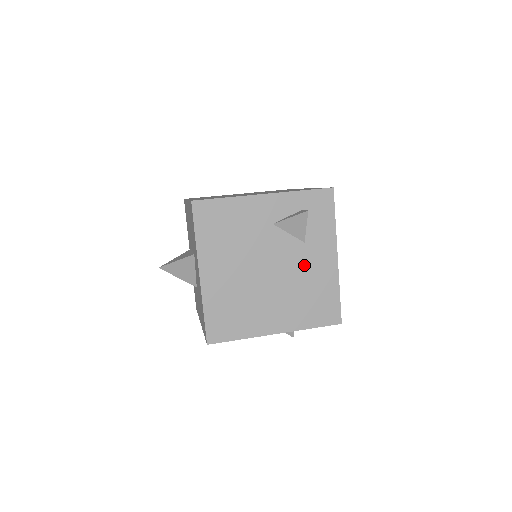
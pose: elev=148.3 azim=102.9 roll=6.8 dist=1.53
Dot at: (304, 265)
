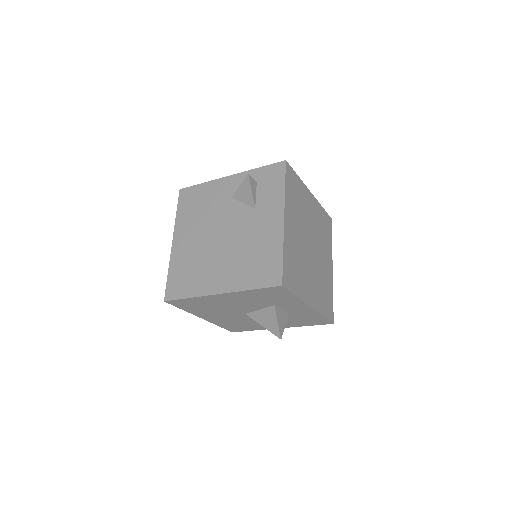
Dot at: (252, 229)
